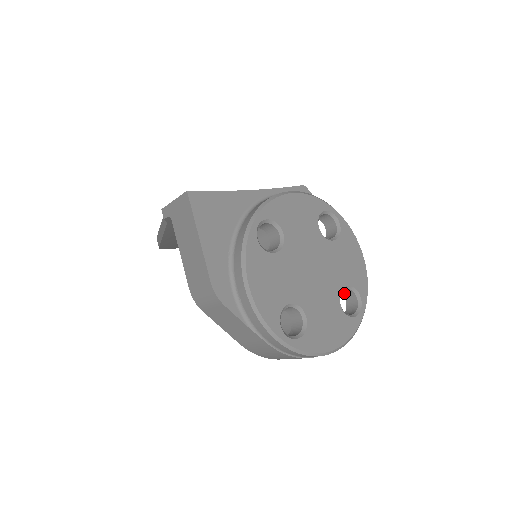
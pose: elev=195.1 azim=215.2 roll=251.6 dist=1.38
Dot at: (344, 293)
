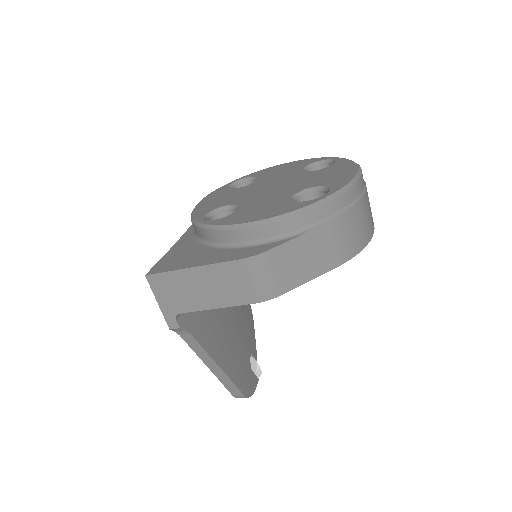
Dot at: occluded
